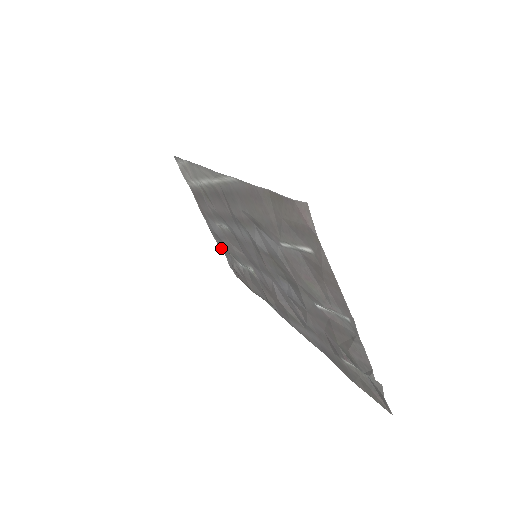
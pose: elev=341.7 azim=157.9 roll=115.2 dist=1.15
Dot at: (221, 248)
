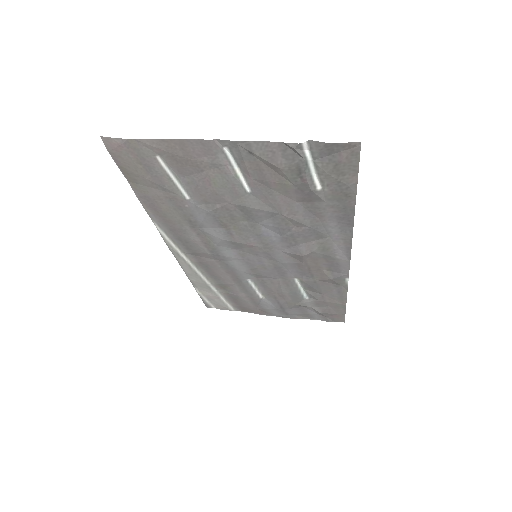
Dot at: (305, 318)
